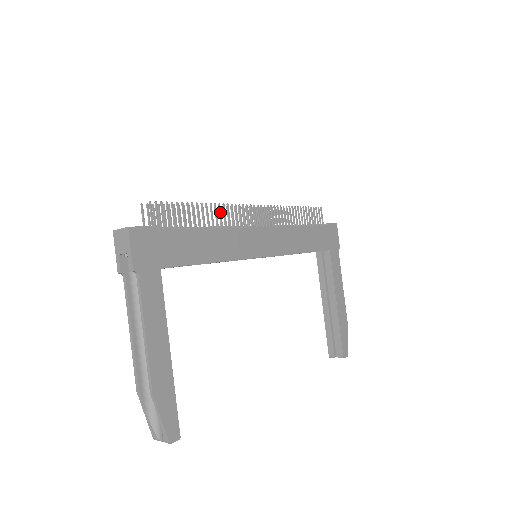
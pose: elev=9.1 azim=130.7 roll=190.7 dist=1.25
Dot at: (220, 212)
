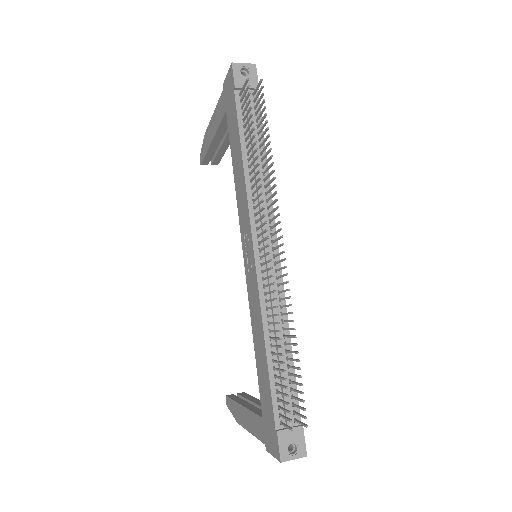
Dot at: occluded
